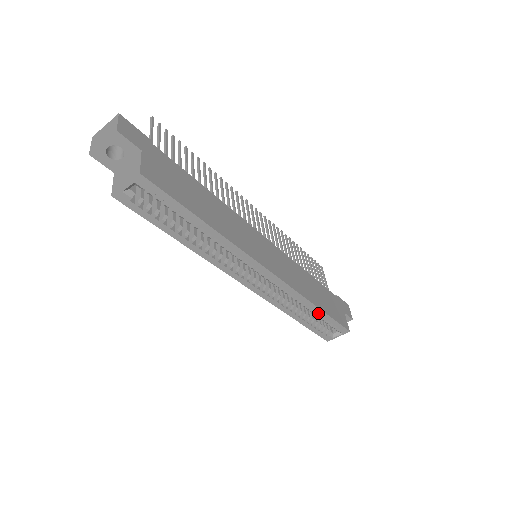
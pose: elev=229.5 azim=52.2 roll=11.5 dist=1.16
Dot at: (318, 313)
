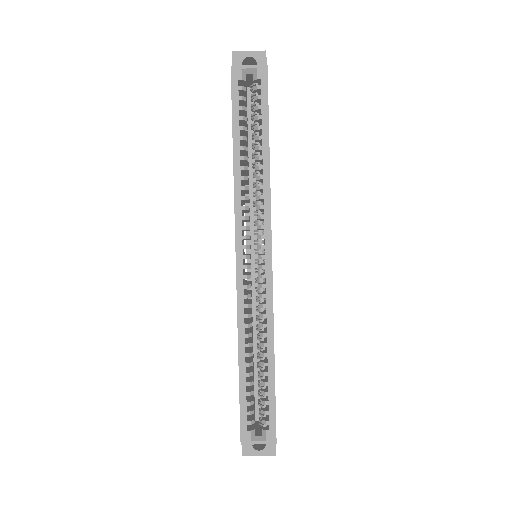
Dot at: (268, 370)
